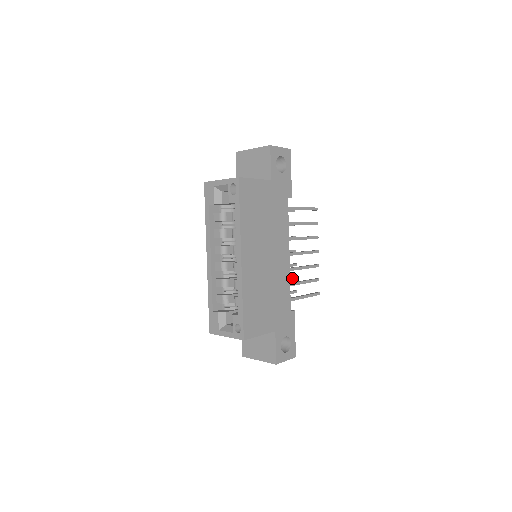
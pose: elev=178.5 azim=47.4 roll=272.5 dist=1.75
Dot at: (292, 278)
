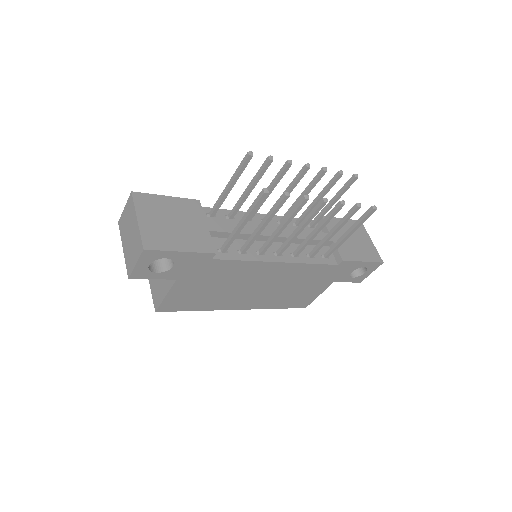
Dot at: (333, 182)
